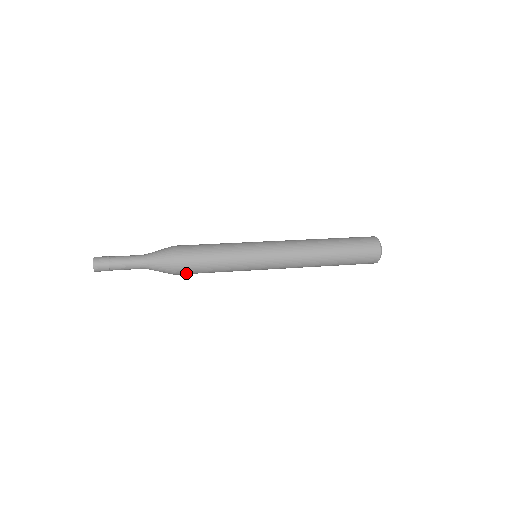
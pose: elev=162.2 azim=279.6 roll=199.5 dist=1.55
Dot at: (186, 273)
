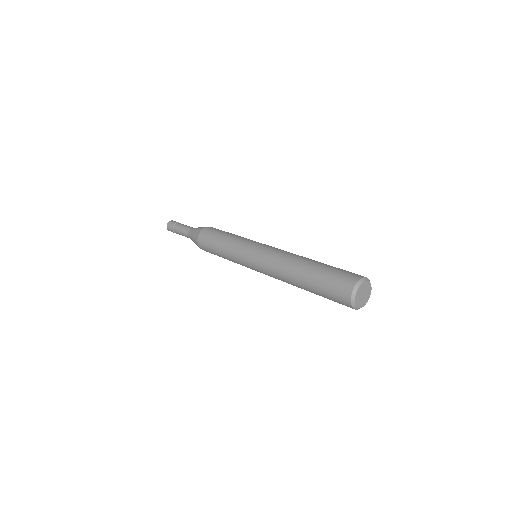
Dot at: occluded
